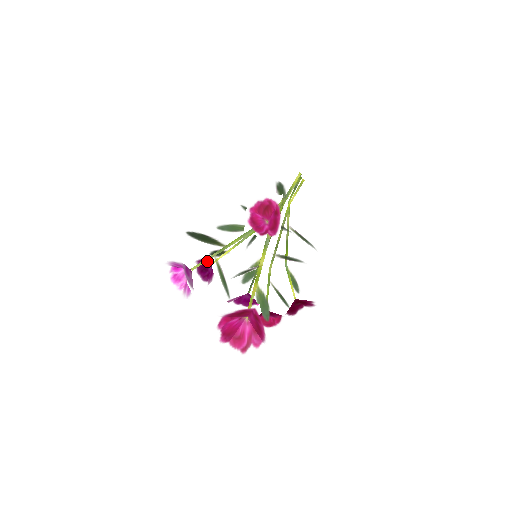
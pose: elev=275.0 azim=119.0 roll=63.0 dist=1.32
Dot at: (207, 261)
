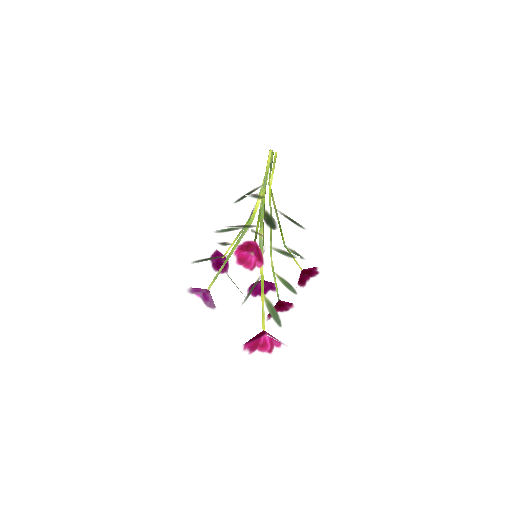
Dot at: (219, 254)
